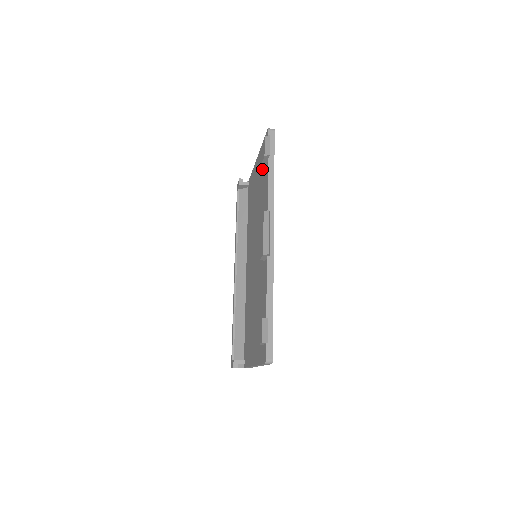
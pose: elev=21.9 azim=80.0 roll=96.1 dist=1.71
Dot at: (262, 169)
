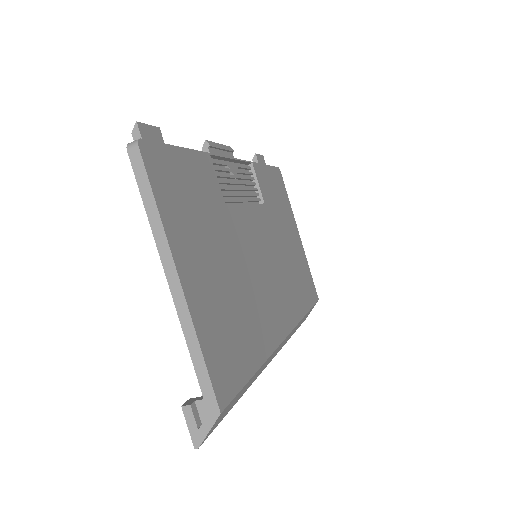
Dot at: occluded
